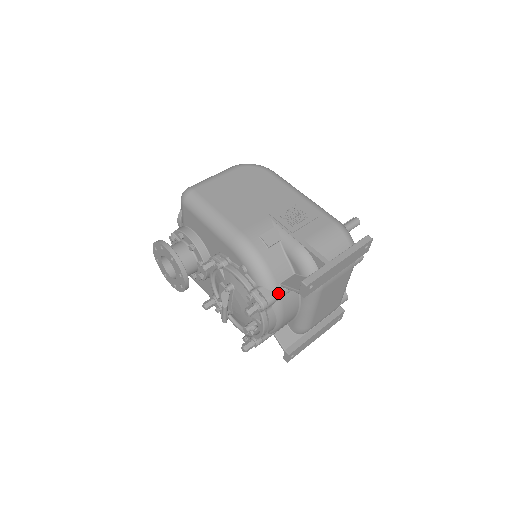
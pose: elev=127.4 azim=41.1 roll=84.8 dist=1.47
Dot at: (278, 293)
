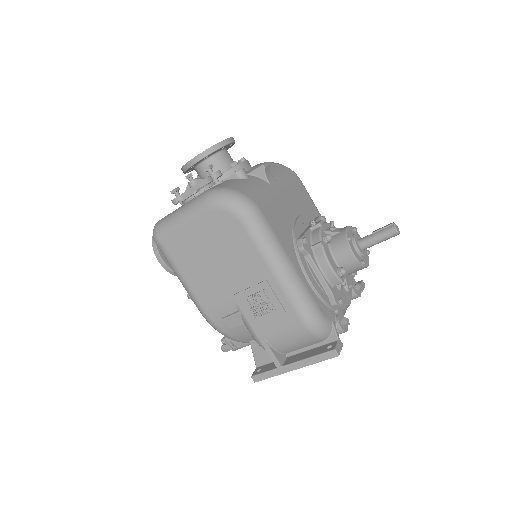
Dot at: (249, 344)
